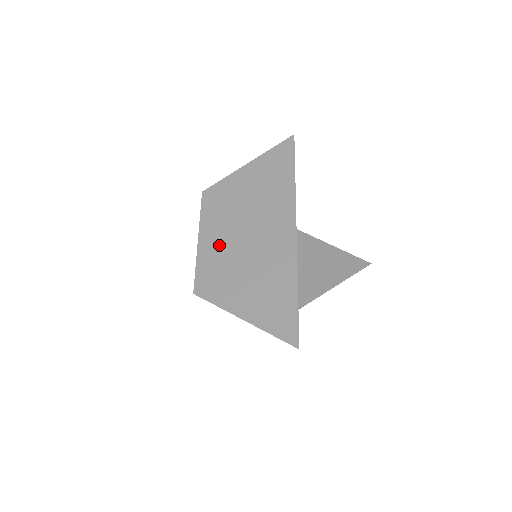
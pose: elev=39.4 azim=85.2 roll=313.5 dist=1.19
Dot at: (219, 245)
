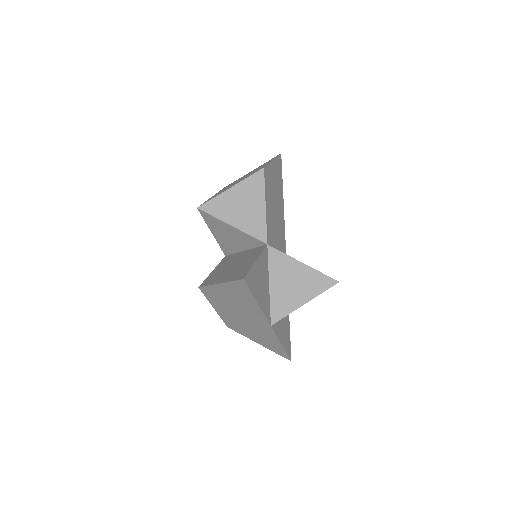
Dot at: (228, 315)
